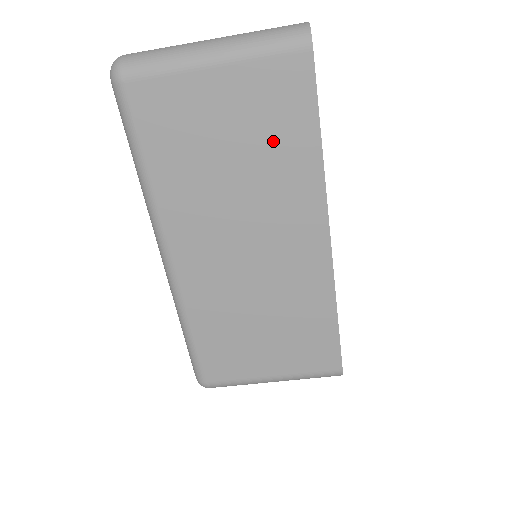
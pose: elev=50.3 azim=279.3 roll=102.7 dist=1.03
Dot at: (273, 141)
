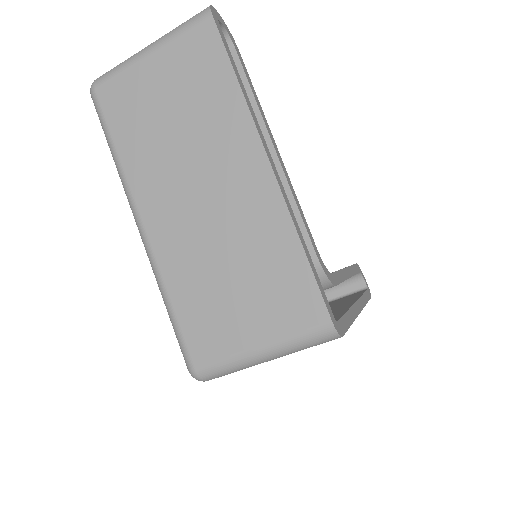
Dot at: (201, 93)
